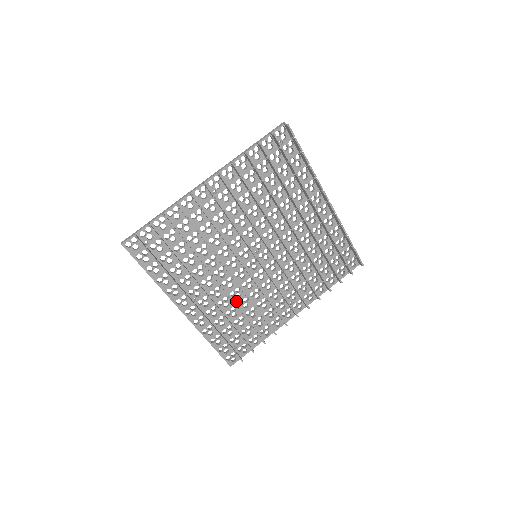
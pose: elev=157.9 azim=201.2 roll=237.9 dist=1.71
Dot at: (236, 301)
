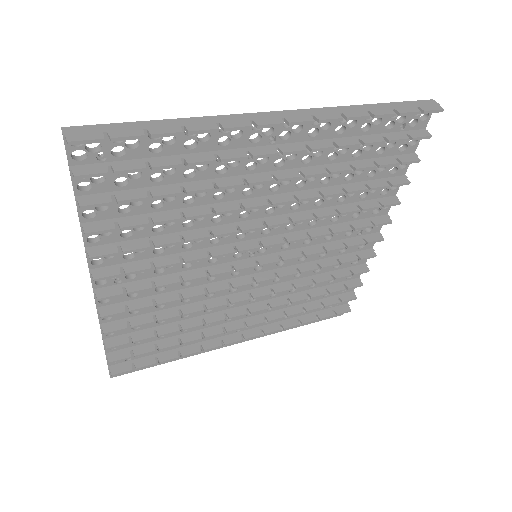
Dot at: (285, 293)
